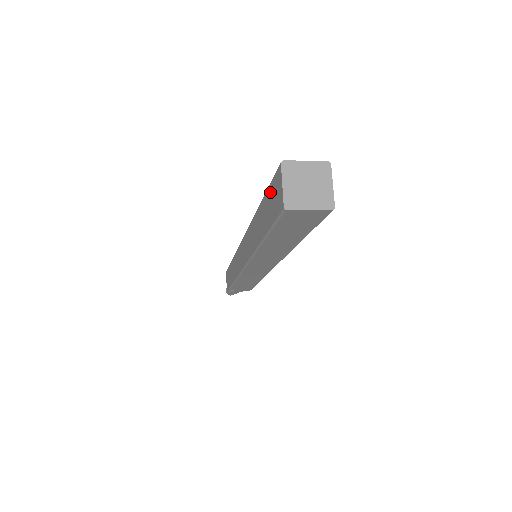
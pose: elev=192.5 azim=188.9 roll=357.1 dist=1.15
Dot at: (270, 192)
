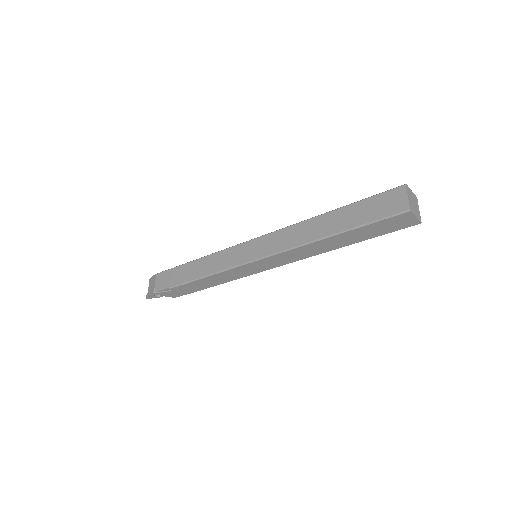
Dot at: (373, 201)
